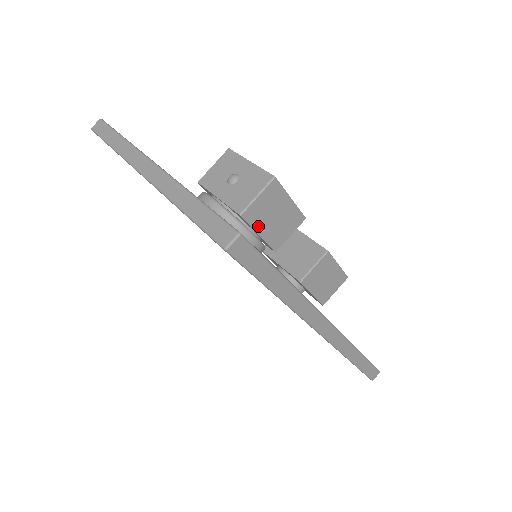
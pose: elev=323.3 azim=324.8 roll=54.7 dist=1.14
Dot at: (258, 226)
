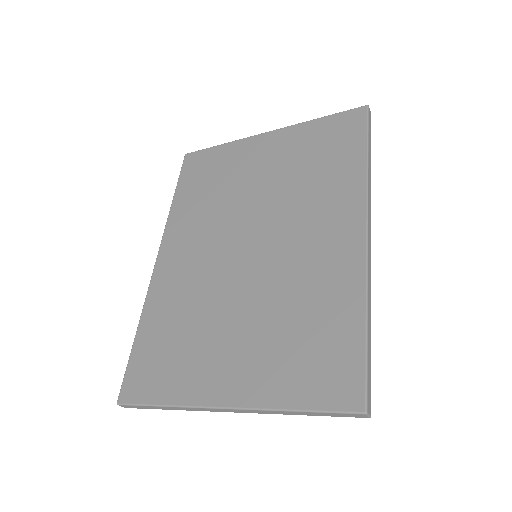
Dot at: occluded
